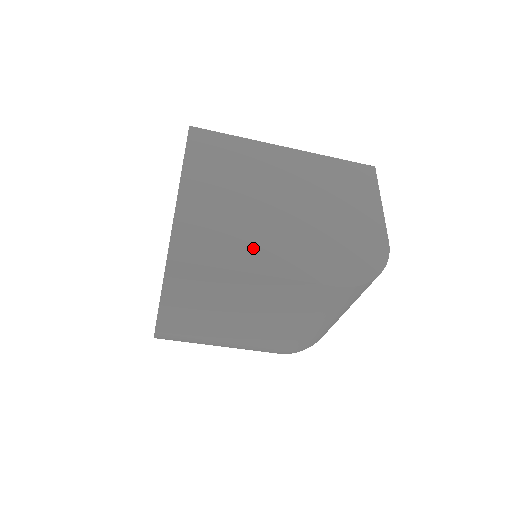
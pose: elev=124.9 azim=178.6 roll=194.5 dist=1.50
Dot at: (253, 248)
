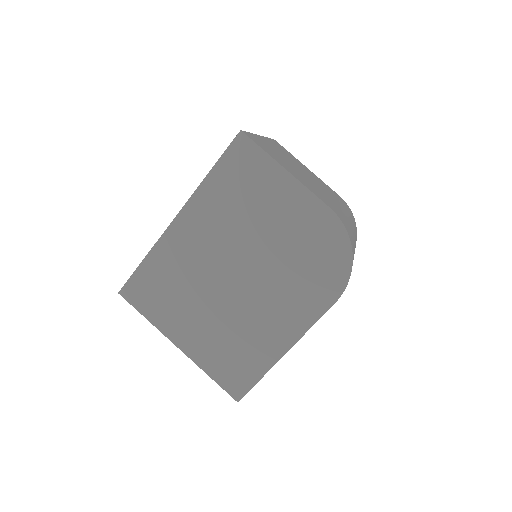
Dot at: (263, 338)
